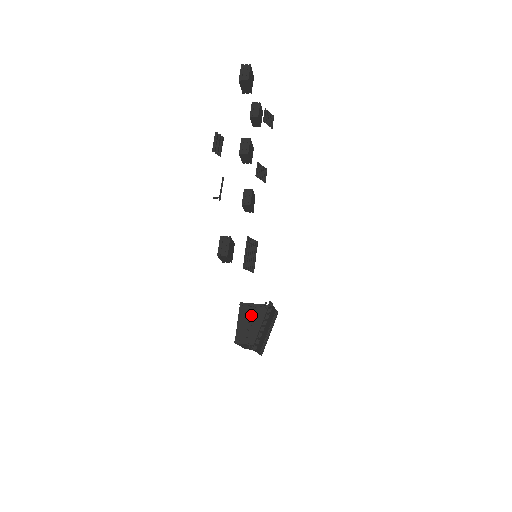
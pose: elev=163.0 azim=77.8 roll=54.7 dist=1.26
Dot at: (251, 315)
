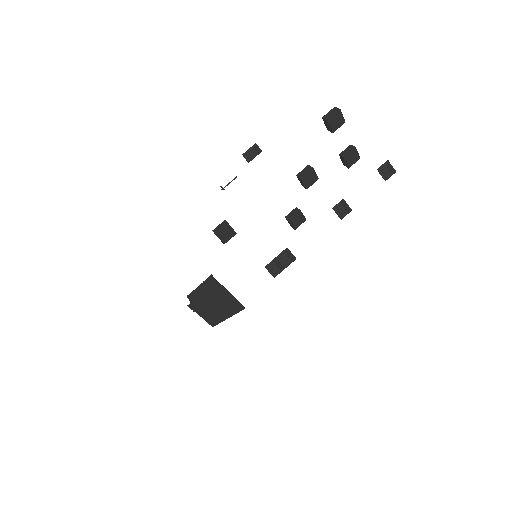
Dot at: (209, 287)
